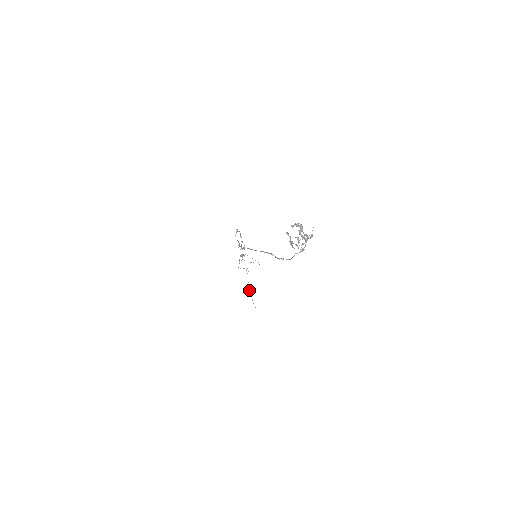
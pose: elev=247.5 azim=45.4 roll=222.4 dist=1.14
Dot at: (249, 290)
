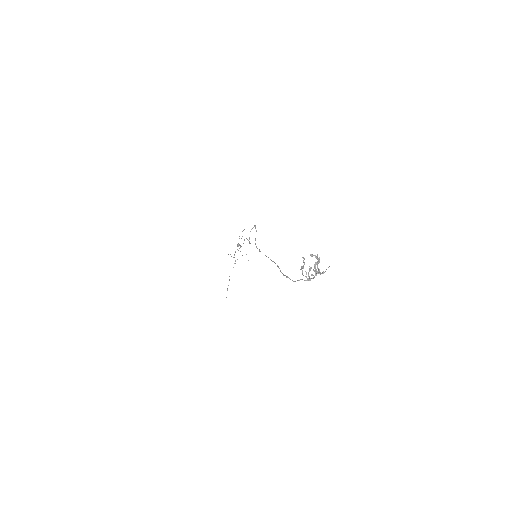
Dot at: (229, 279)
